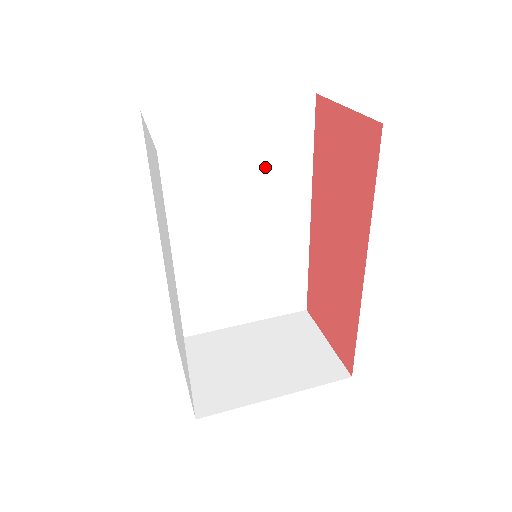
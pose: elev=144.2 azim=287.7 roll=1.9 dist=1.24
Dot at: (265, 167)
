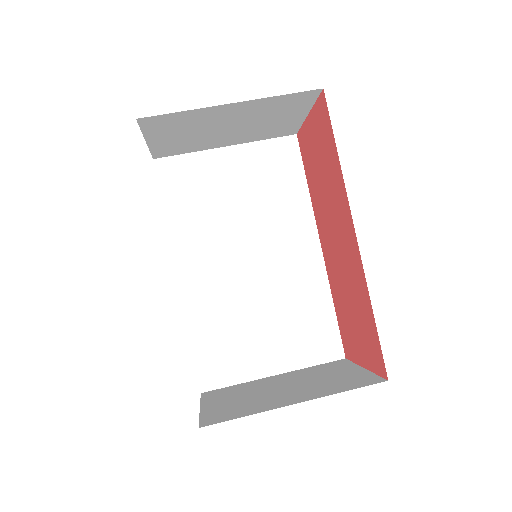
Dot at: (265, 199)
